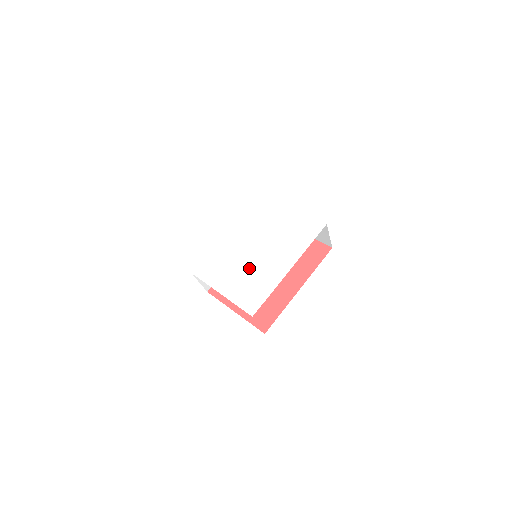
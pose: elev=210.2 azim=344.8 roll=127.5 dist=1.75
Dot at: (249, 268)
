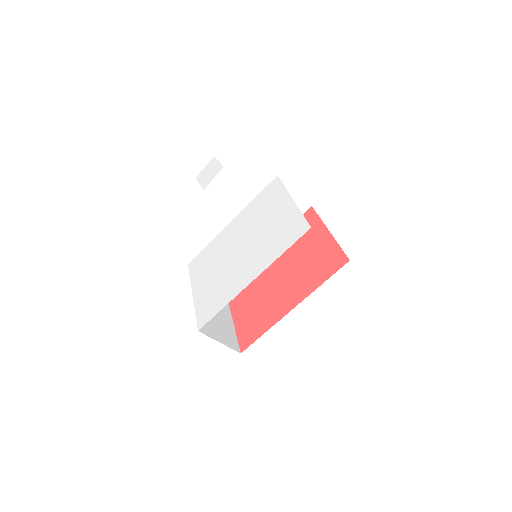
Dot at: (223, 271)
